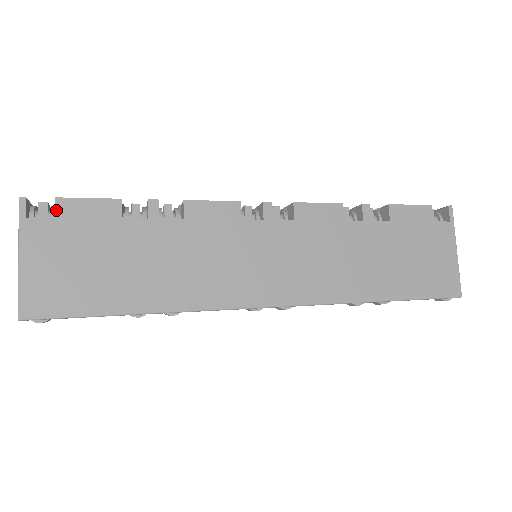
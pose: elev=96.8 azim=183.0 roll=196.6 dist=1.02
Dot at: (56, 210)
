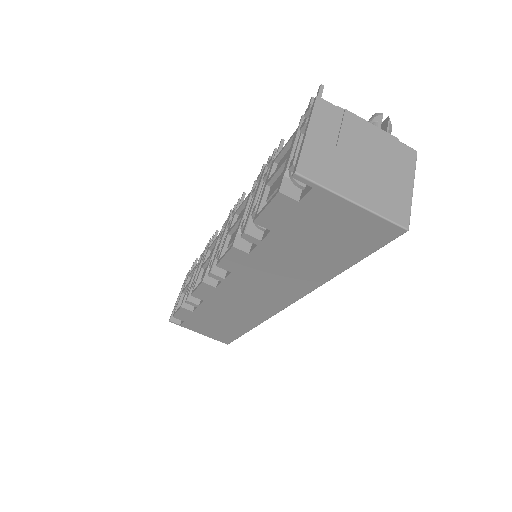
Dot at: occluded
